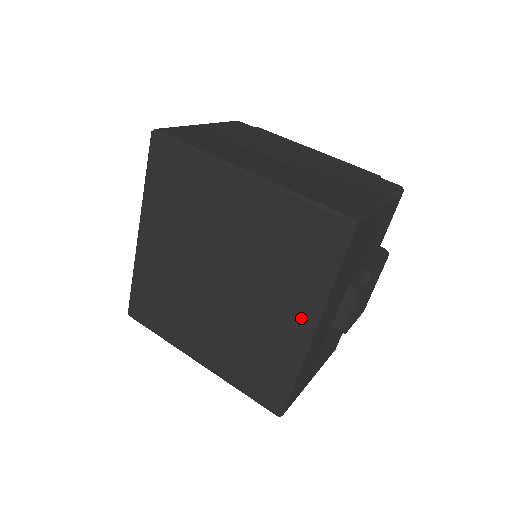
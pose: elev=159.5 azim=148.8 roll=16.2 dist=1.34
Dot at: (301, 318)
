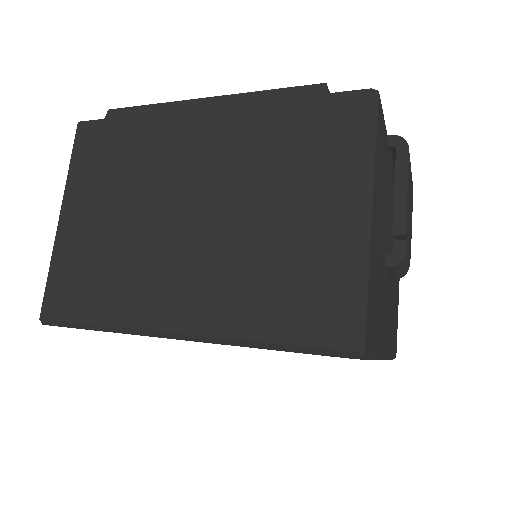
Dot at: occluded
